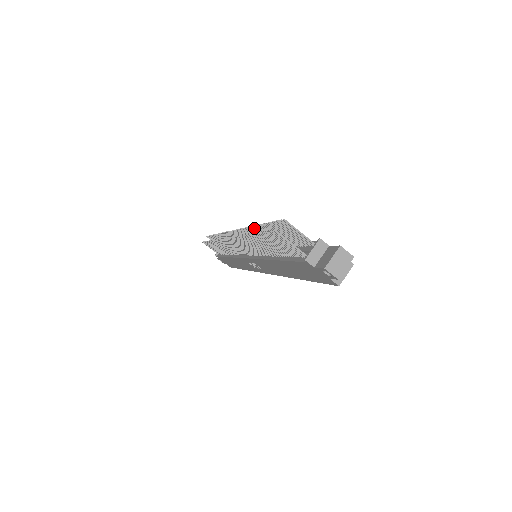
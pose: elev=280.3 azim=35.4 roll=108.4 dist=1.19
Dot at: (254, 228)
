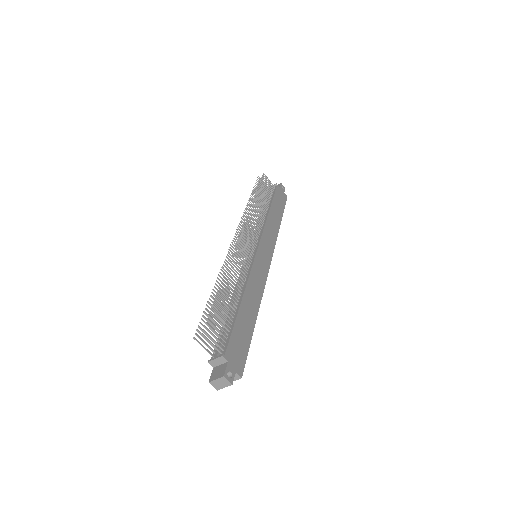
Dot at: (224, 278)
